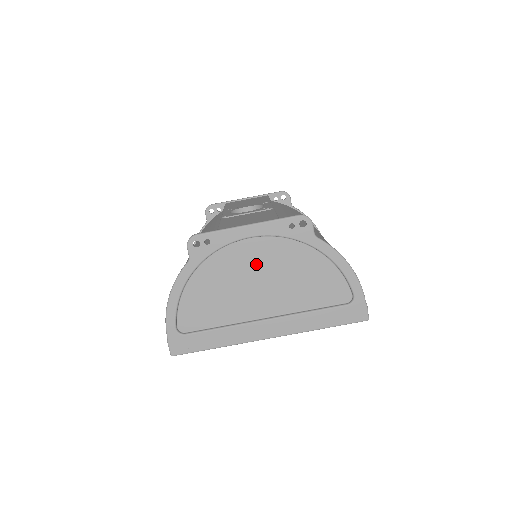
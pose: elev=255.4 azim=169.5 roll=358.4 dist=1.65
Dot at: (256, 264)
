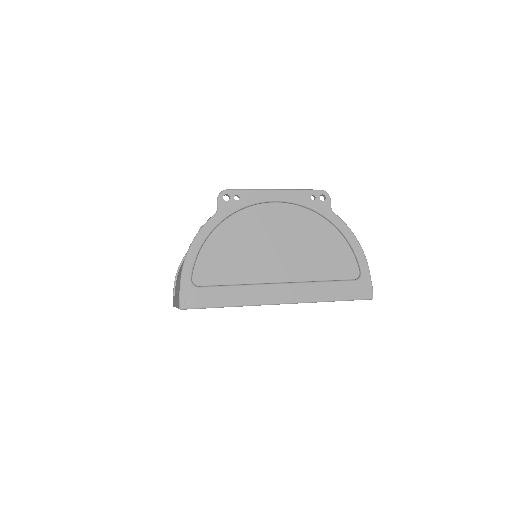
Dot at: (277, 228)
